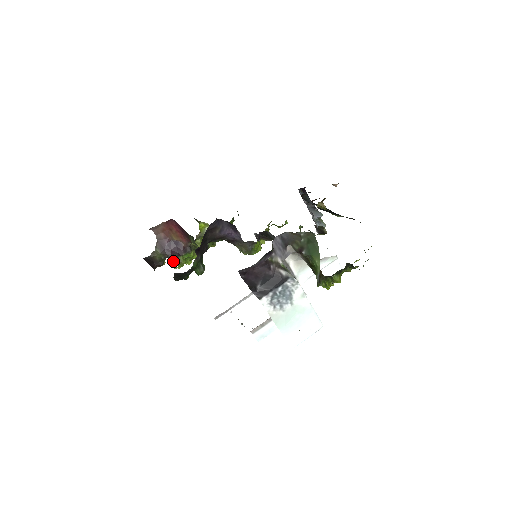
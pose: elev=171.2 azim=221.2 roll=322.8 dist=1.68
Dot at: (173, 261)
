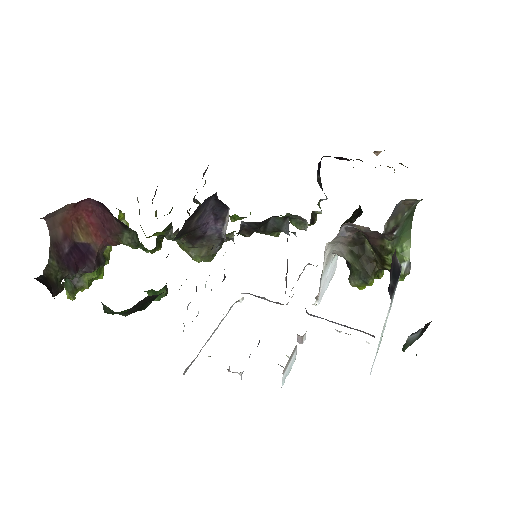
Dot at: (68, 285)
